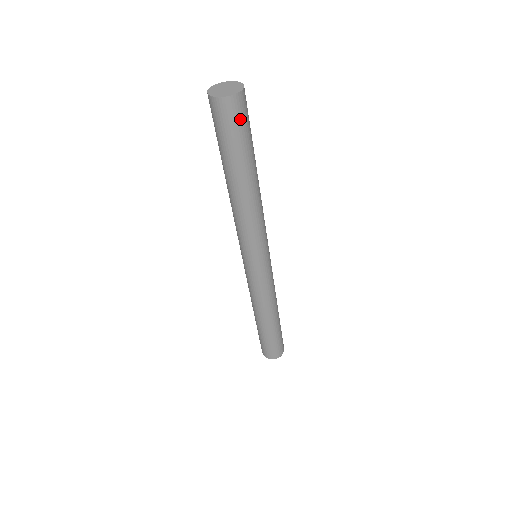
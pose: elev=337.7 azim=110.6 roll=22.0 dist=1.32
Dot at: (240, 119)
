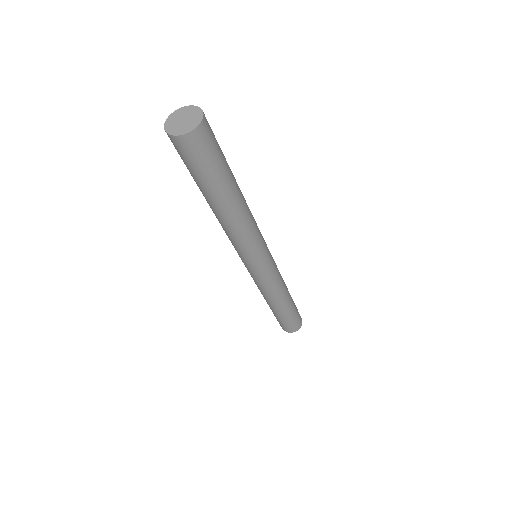
Dot at: (197, 155)
